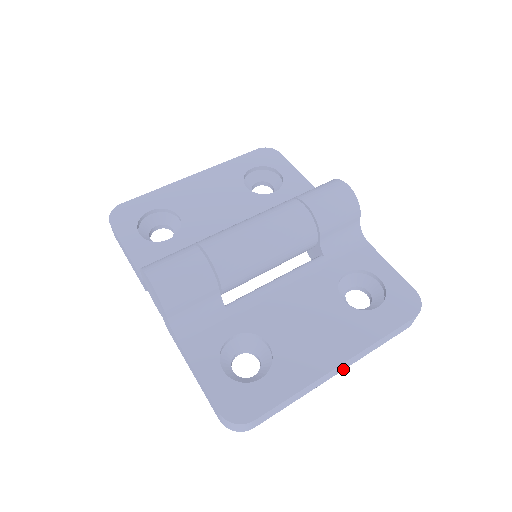
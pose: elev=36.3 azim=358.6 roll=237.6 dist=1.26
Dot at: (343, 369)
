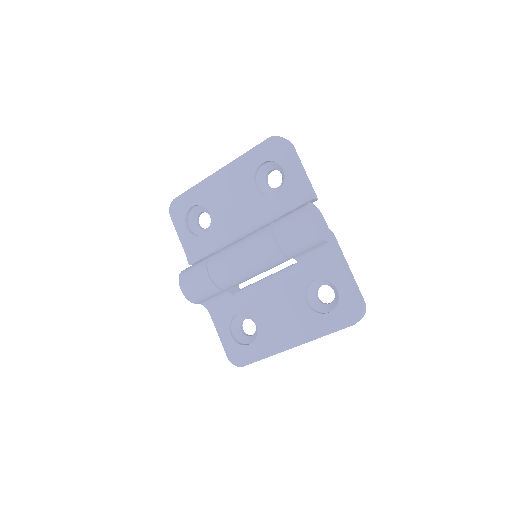
Dot at: occluded
